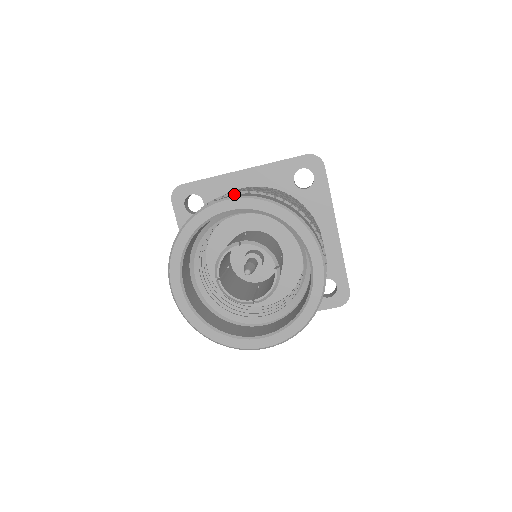
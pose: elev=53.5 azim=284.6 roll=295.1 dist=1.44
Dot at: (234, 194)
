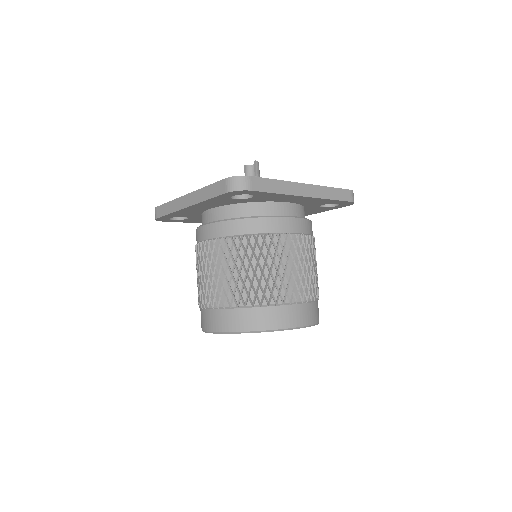
Dot at: (211, 309)
